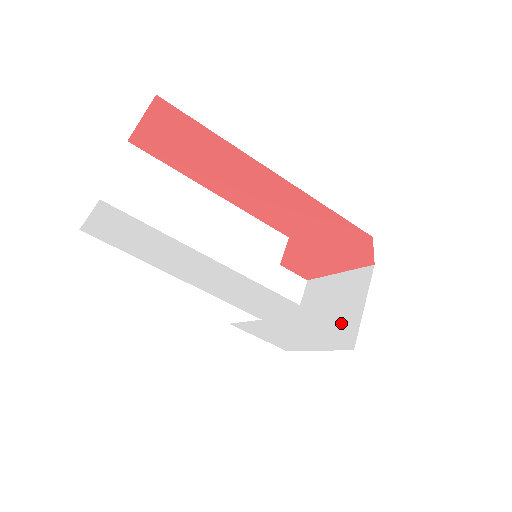
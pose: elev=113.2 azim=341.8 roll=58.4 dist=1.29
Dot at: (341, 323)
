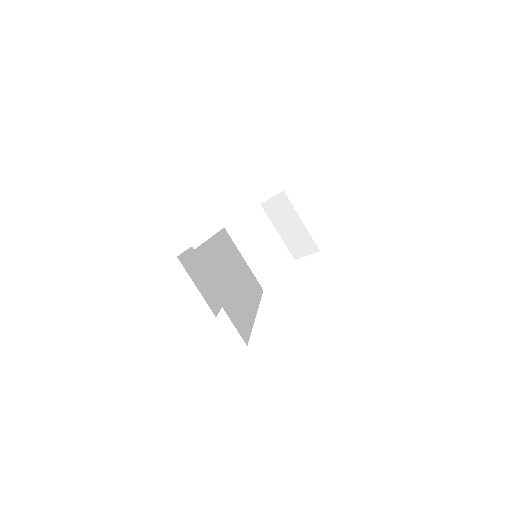
Dot at: (266, 253)
